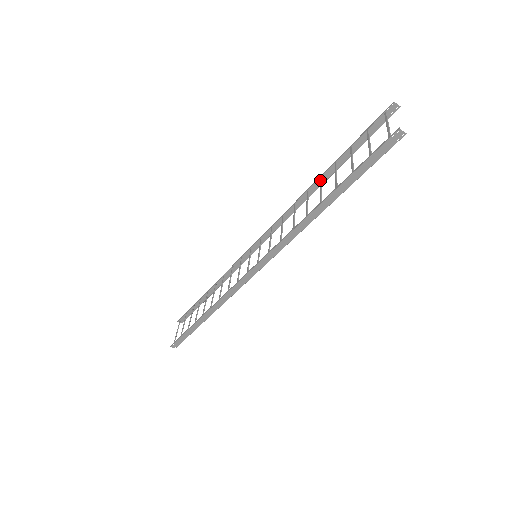
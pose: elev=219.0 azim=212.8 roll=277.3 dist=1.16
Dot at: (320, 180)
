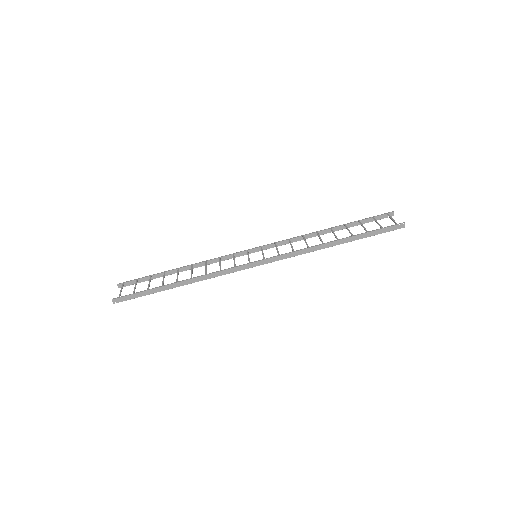
Dot at: (331, 229)
